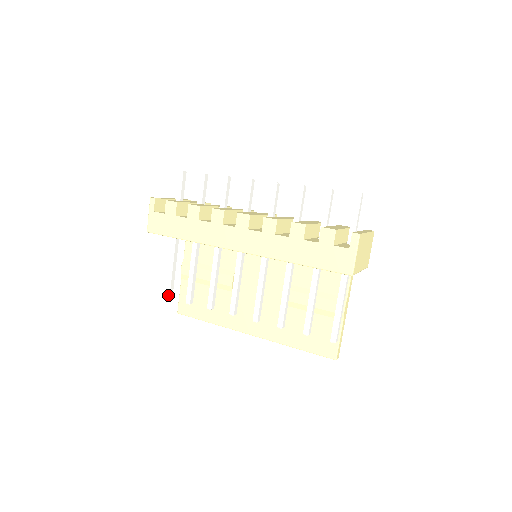
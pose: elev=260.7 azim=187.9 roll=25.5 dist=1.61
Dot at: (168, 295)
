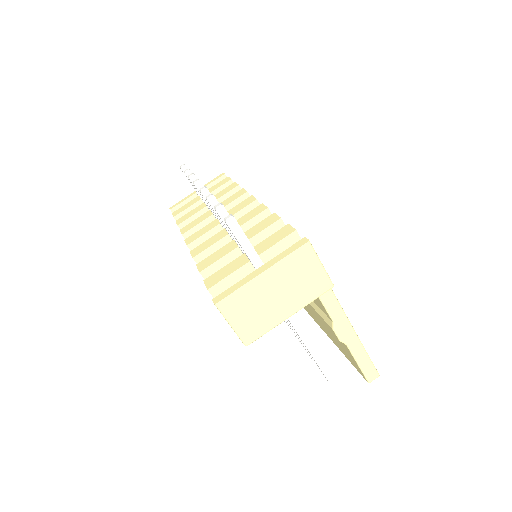
Dot at: occluded
